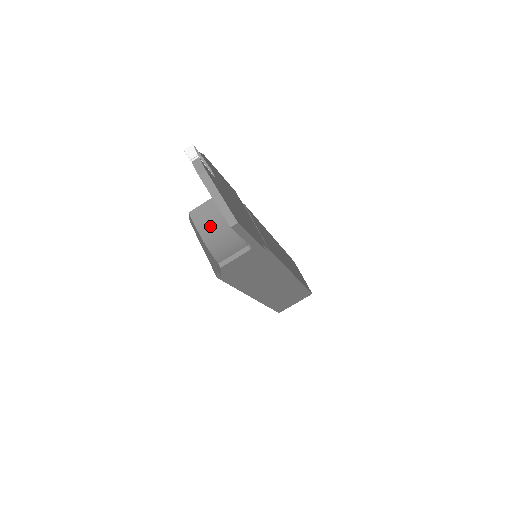
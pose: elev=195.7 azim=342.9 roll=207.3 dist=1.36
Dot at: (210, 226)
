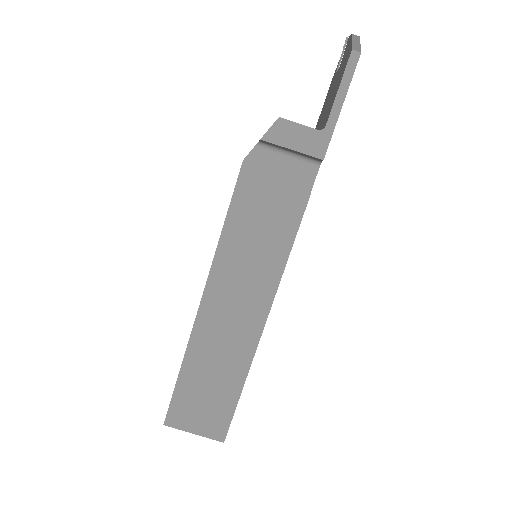
Dot at: occluded
